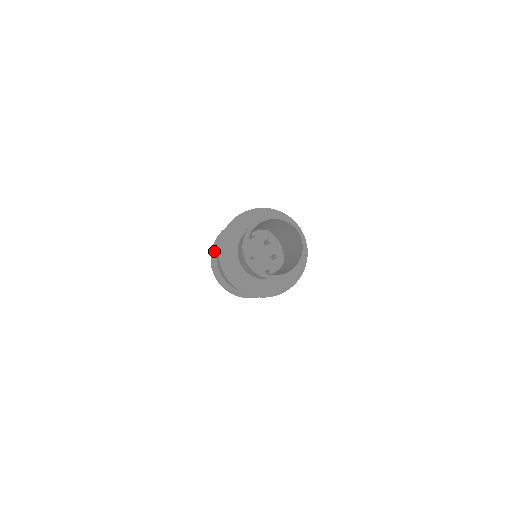
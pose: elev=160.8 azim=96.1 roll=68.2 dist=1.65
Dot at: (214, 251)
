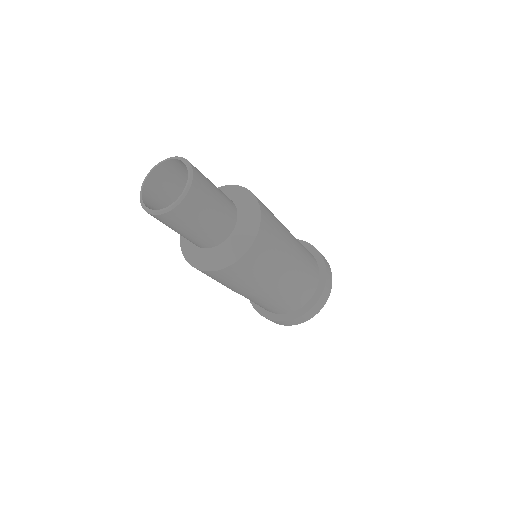
Dot at: occluded
